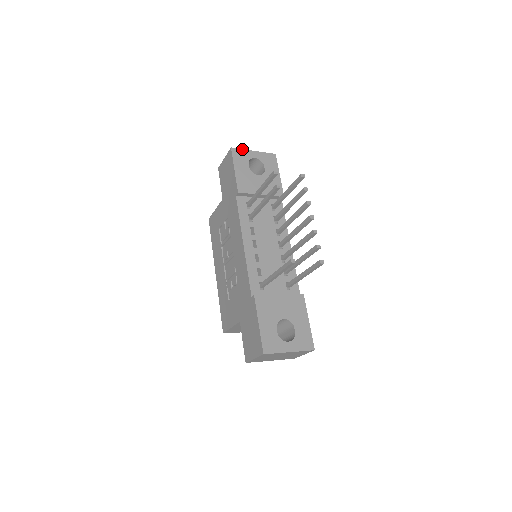
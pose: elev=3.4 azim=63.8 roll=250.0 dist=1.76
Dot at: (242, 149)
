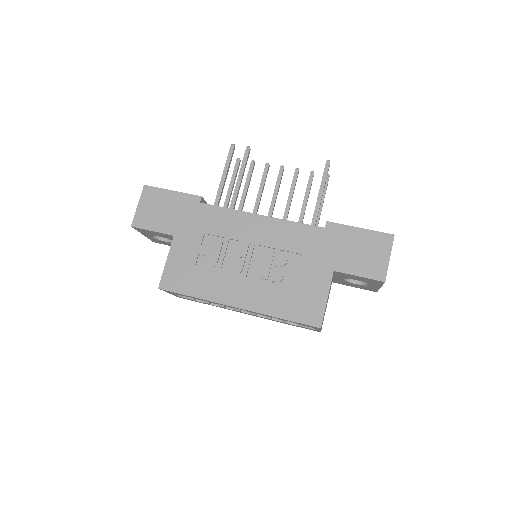
Dot at: occluded
